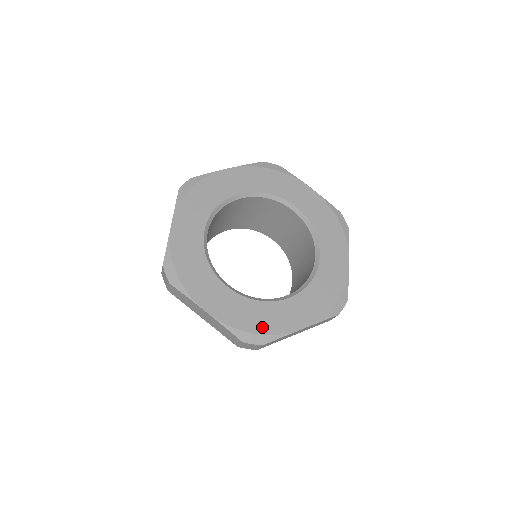
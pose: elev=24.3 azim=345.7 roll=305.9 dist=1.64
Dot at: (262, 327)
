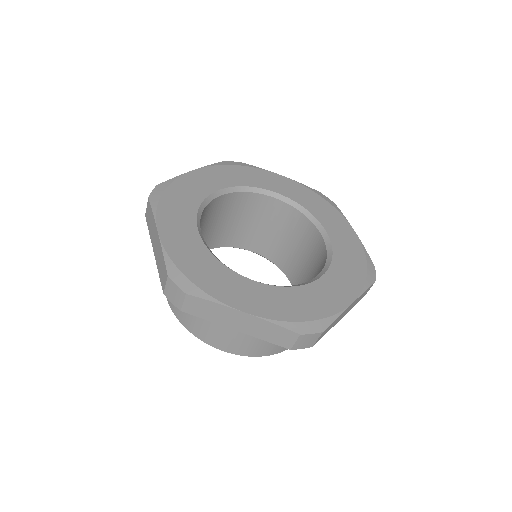
Dot at: (312, 312)
